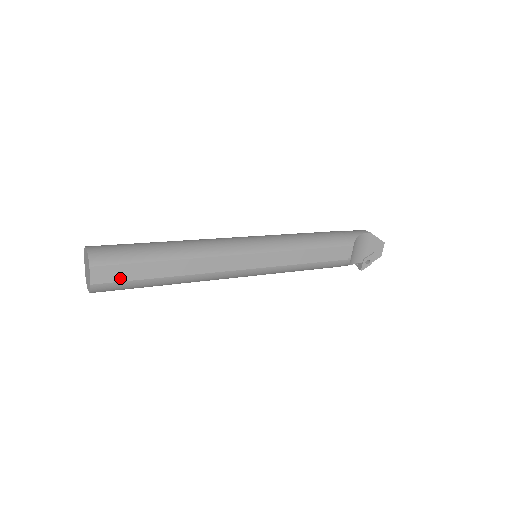
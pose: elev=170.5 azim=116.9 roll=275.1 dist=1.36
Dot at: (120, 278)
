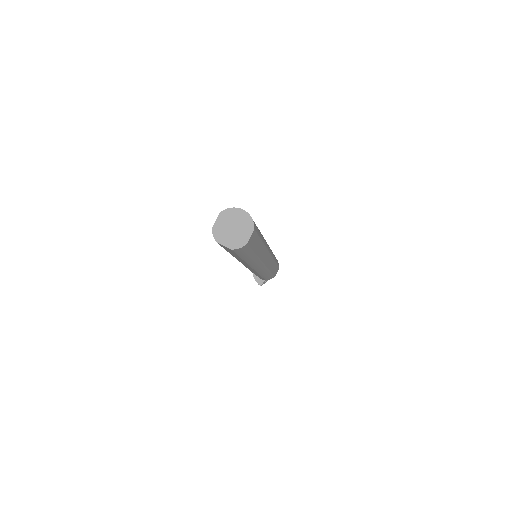
Dot at: (252, 245)
